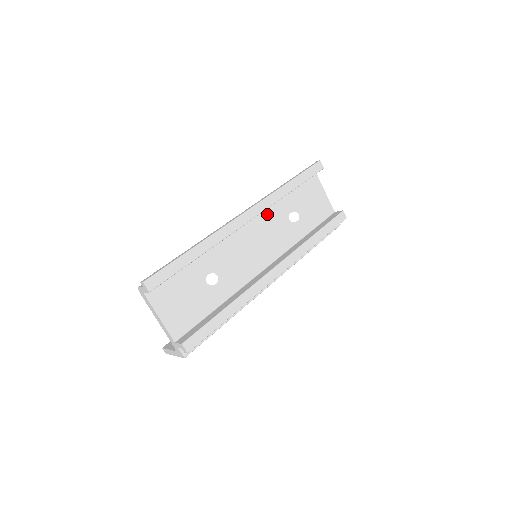
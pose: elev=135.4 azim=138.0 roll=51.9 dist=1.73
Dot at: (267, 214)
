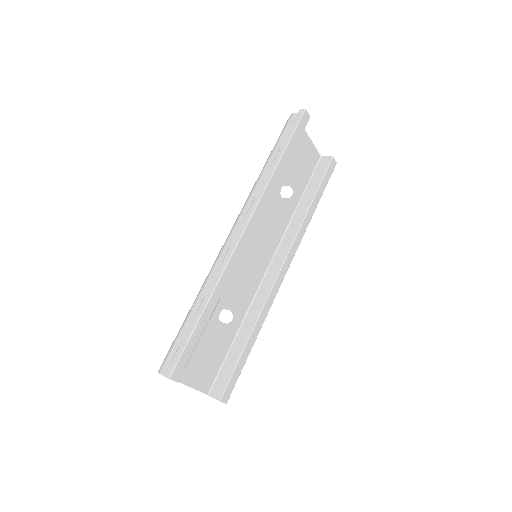
Dot at: occluded
